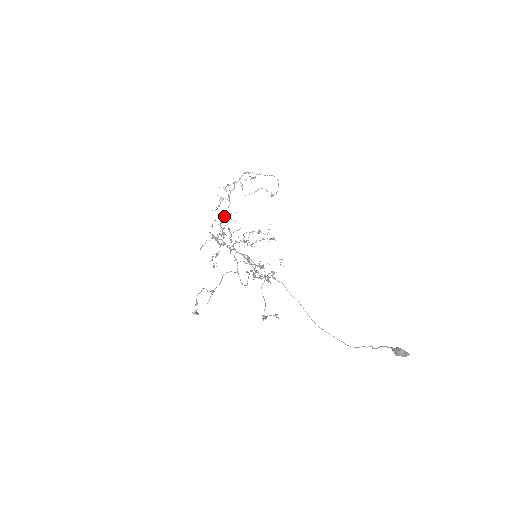
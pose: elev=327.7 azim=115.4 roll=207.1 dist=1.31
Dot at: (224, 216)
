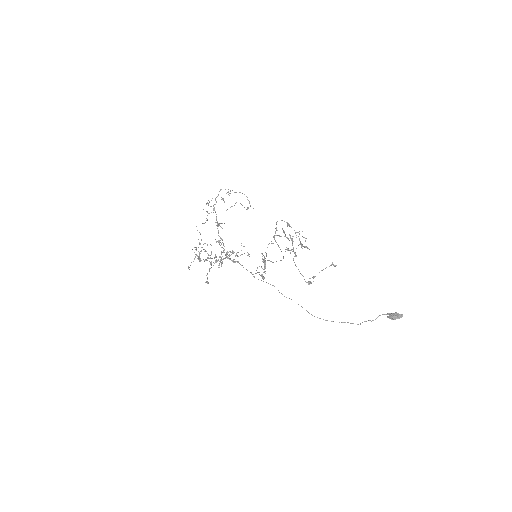
Dot at: occluded
